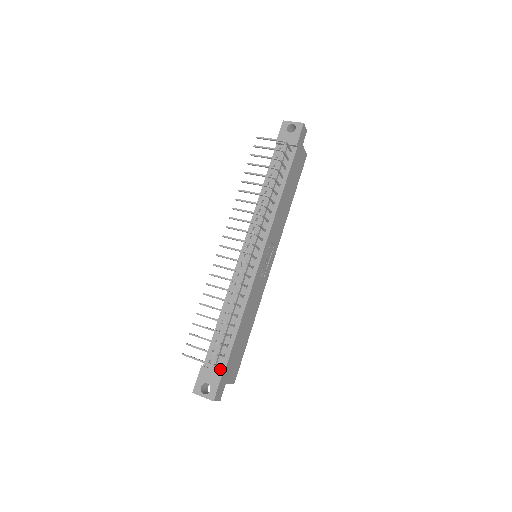
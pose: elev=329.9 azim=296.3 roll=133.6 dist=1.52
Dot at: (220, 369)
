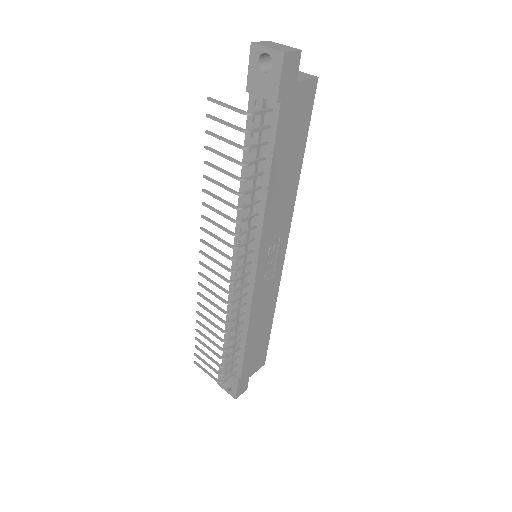
Dot at: (236, 373)
